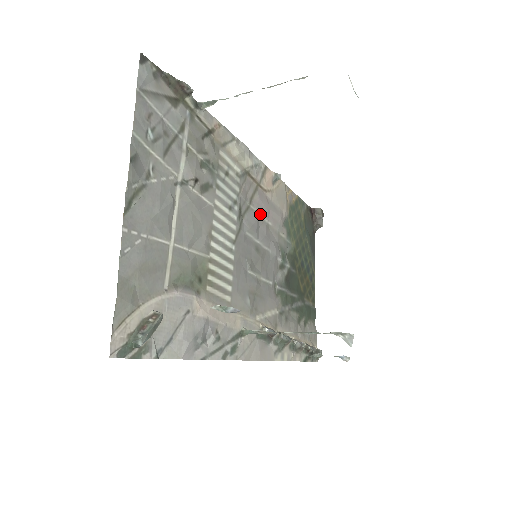
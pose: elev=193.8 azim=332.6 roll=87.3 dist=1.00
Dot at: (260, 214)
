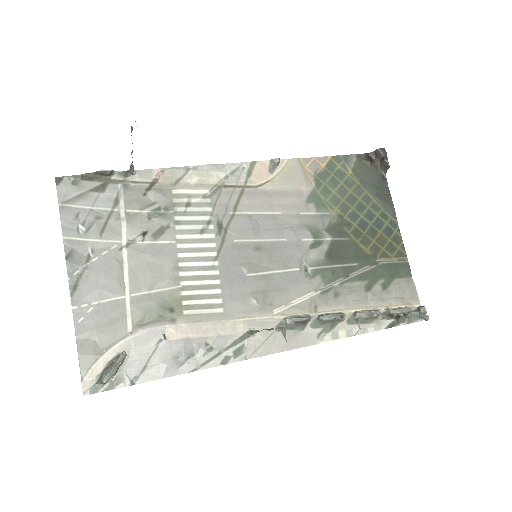
Dot at: (256, 212)
